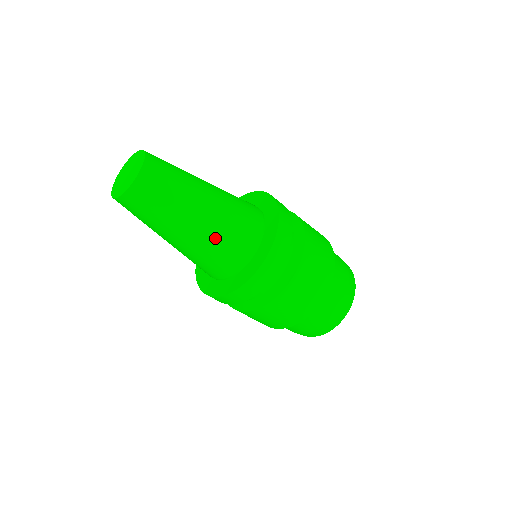
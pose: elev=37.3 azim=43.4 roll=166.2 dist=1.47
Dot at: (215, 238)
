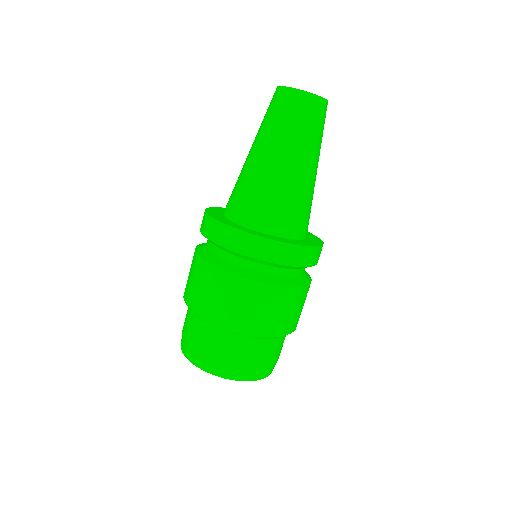
Dot at: (300, 193)
